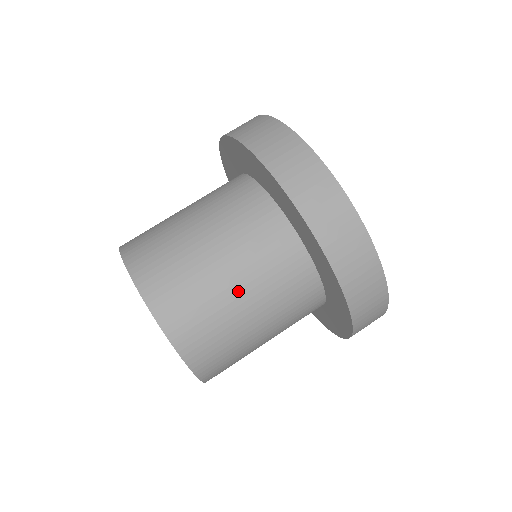
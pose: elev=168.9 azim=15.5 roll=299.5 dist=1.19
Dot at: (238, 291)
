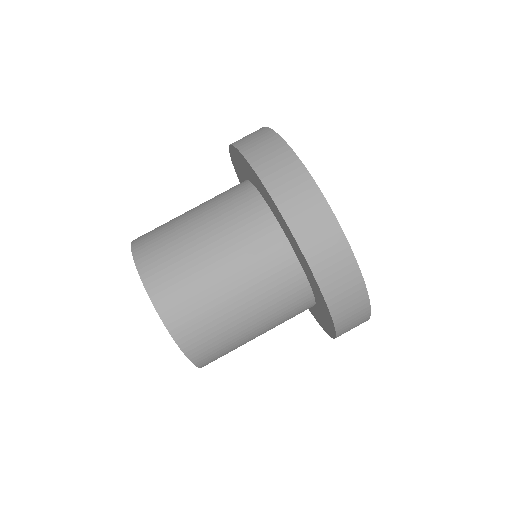
Dot at: (216, 263)
